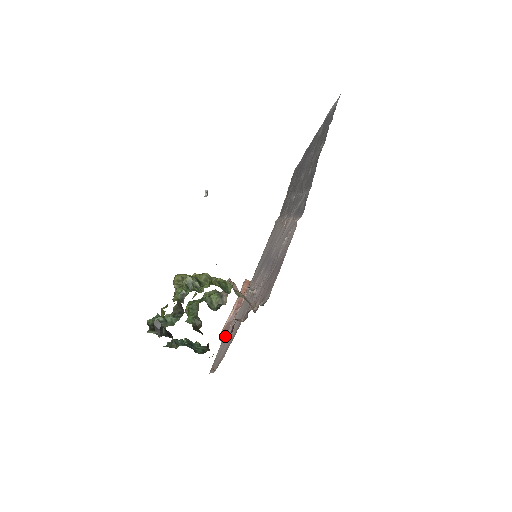
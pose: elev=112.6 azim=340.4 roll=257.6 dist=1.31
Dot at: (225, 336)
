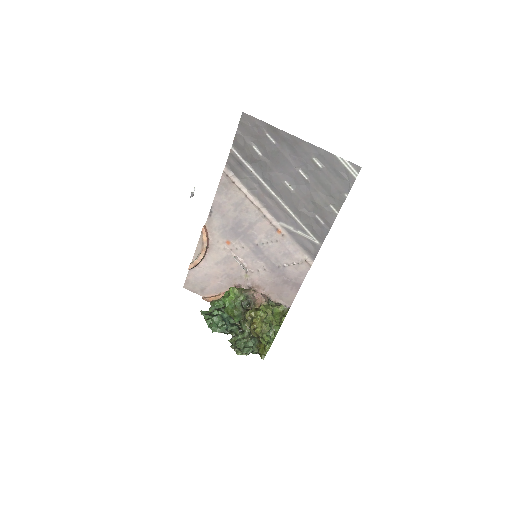
Dot at: (194, 268)
